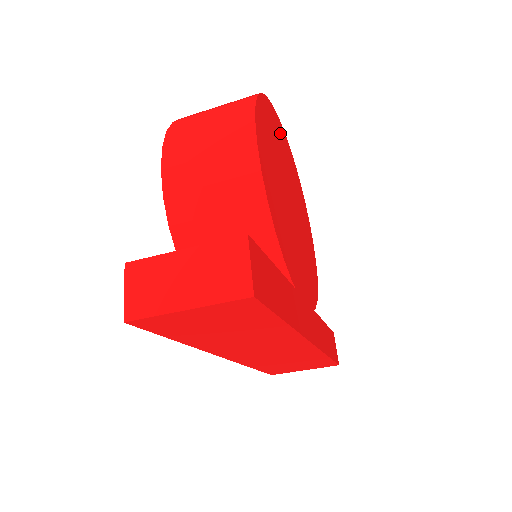
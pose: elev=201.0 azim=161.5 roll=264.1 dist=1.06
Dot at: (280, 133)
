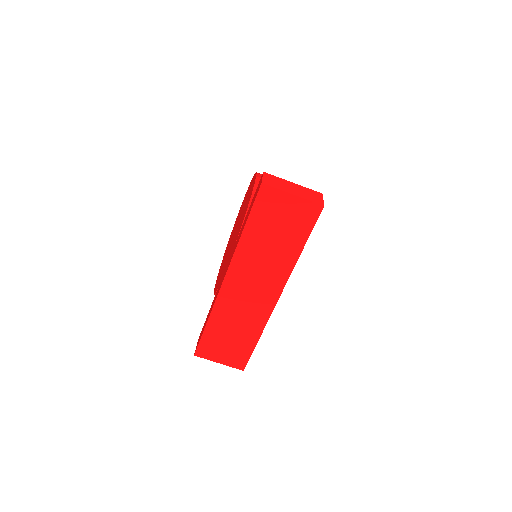
Dot at: occluded
